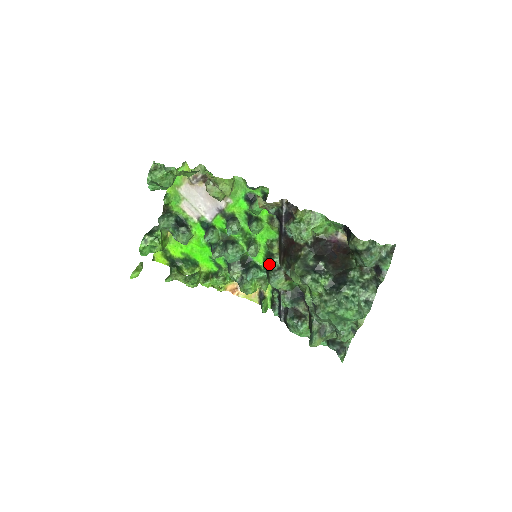
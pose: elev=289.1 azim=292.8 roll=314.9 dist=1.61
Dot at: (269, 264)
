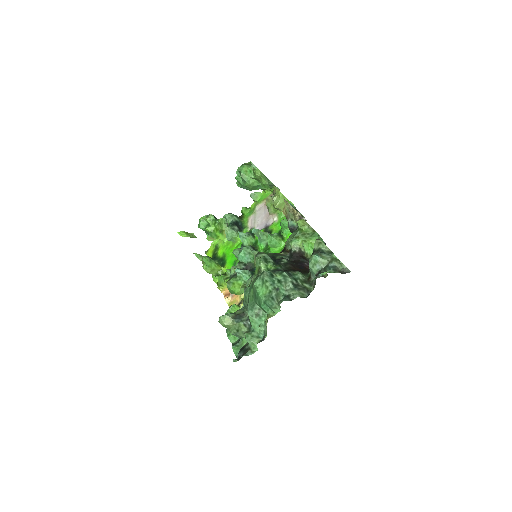
Dot at: occluded
